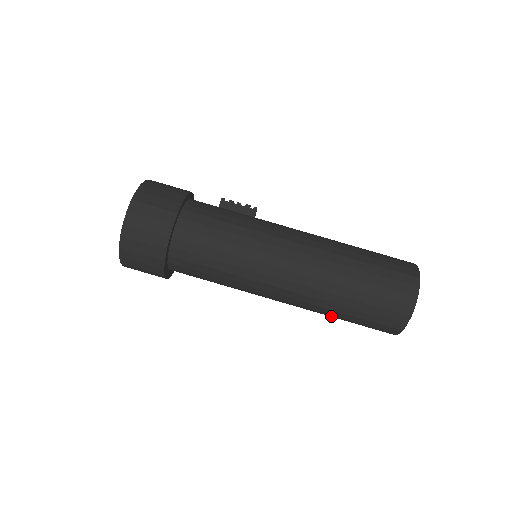
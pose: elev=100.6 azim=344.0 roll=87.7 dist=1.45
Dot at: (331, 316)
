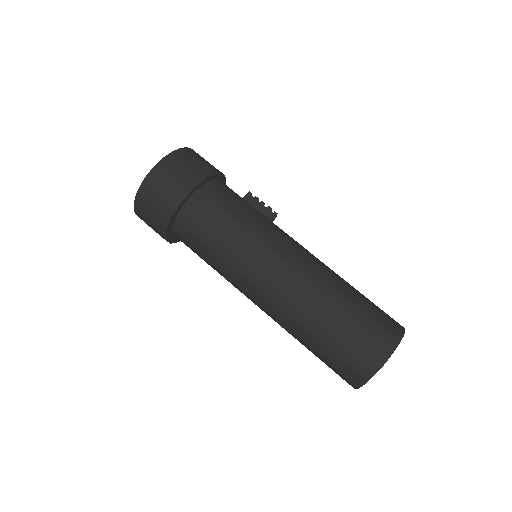
Dot at: (300, 342)
